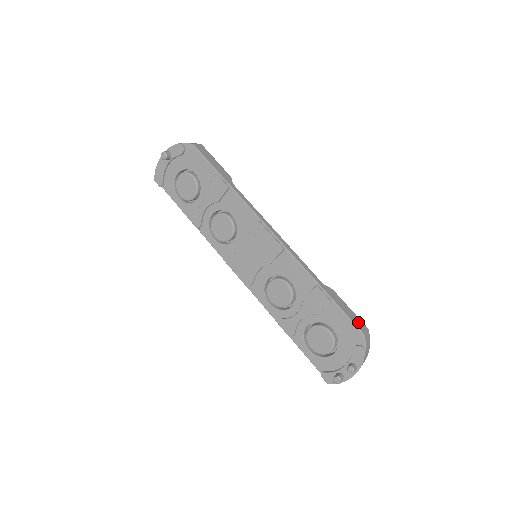
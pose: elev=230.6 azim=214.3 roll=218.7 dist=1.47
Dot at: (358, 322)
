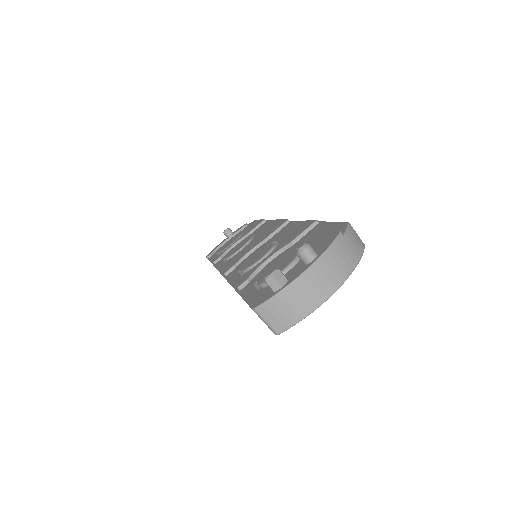
Dot at: occluded
